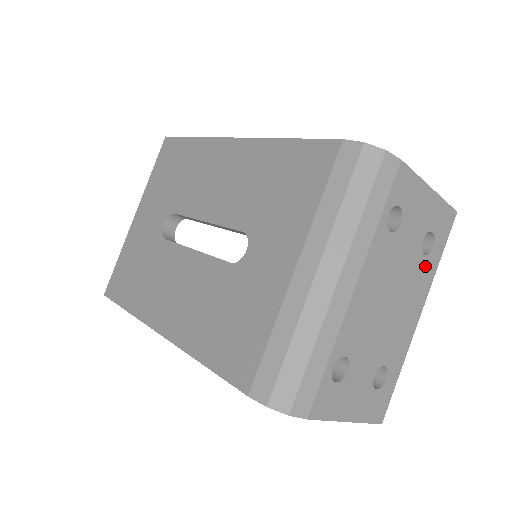
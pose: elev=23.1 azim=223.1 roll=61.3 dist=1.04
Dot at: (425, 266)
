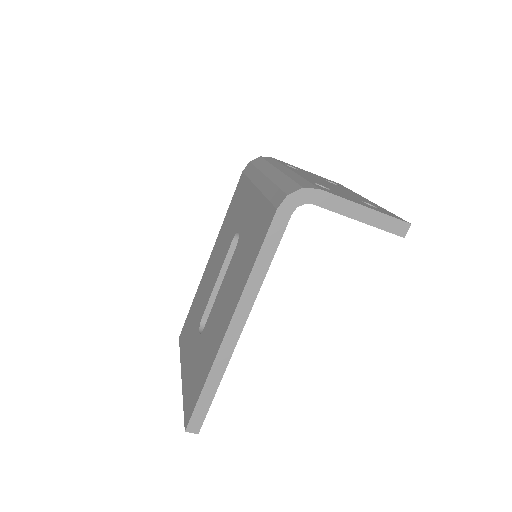
Dot at: occluded
